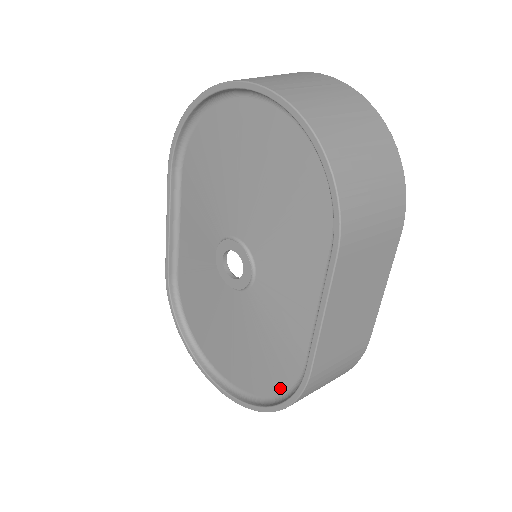
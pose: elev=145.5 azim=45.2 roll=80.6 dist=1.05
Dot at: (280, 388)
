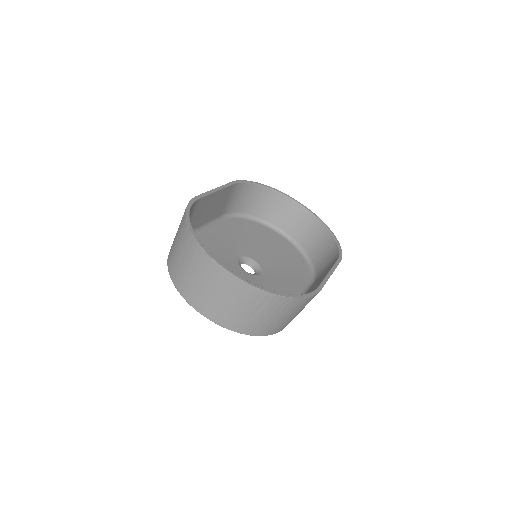
Dot at: occluded
